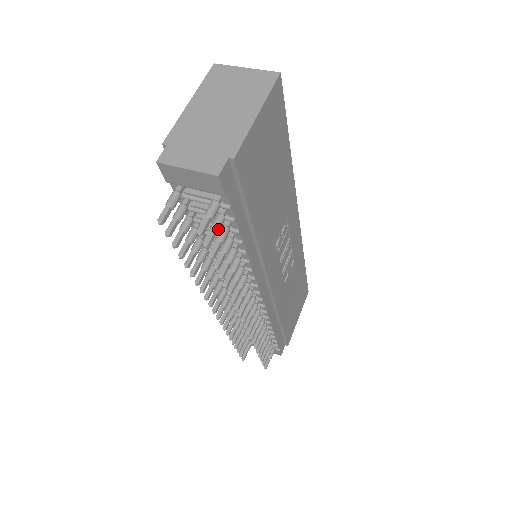
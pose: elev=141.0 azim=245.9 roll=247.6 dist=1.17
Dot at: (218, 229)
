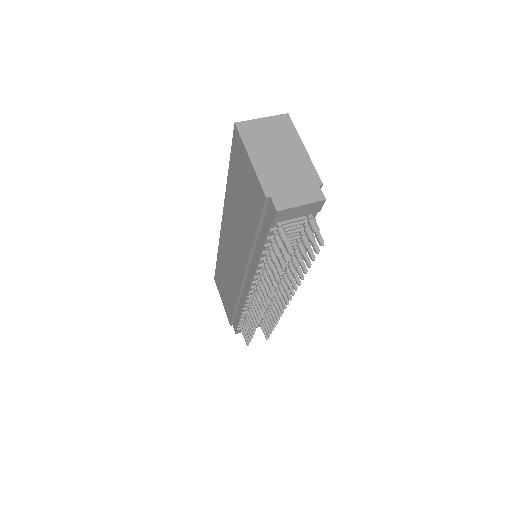
Dot at: occluded
